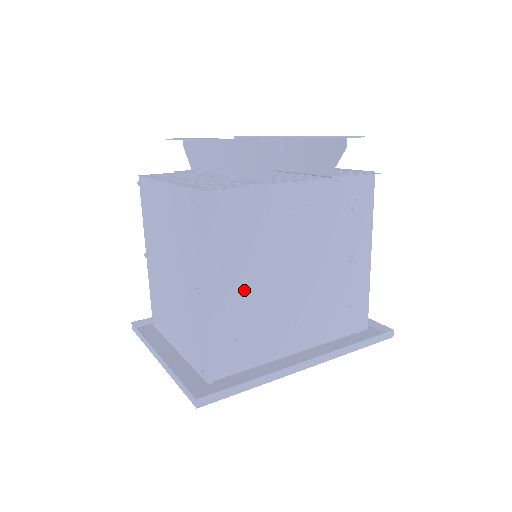
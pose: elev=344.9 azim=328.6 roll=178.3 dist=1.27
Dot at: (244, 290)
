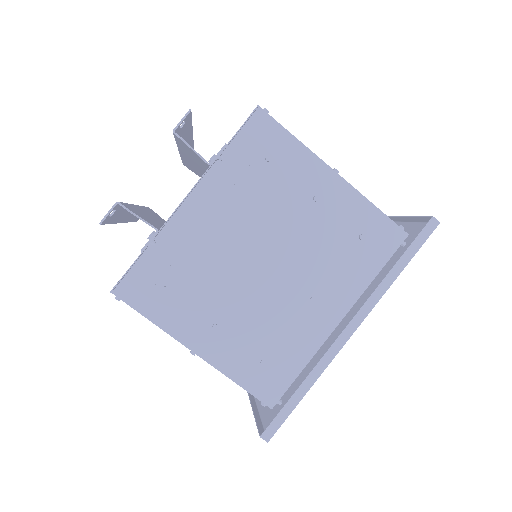
Dot at: (229, 320)
